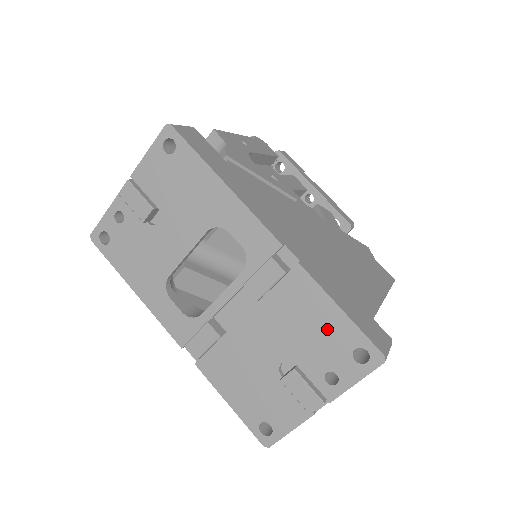
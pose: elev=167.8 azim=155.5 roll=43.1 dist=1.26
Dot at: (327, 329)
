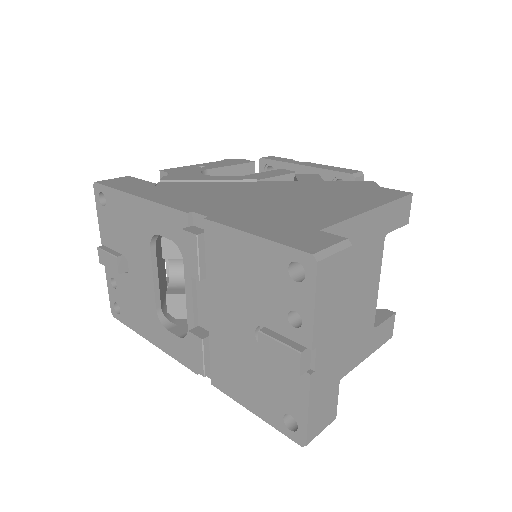
Dot at: (258, 266)
